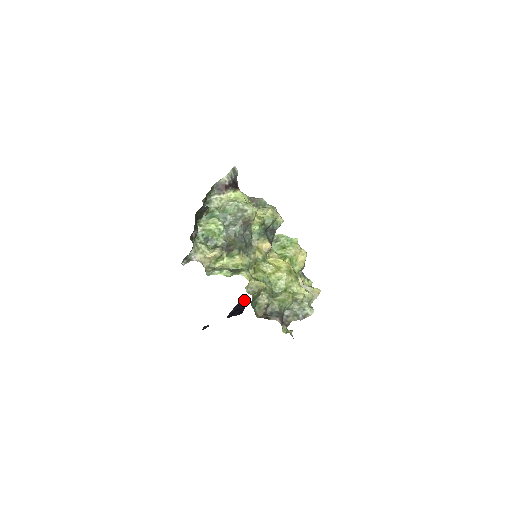
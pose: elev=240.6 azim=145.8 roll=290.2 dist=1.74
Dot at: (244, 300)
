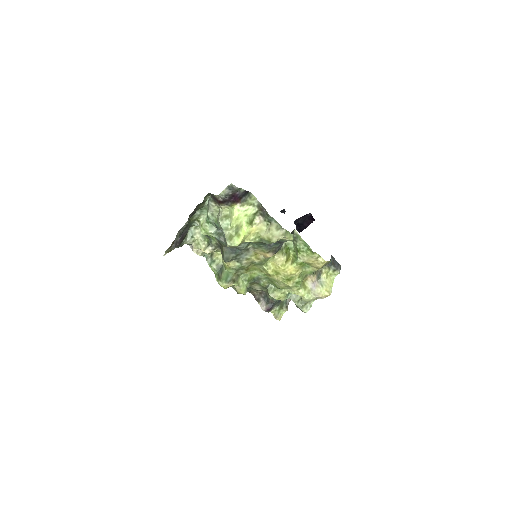
Dot at: (312, 217)
